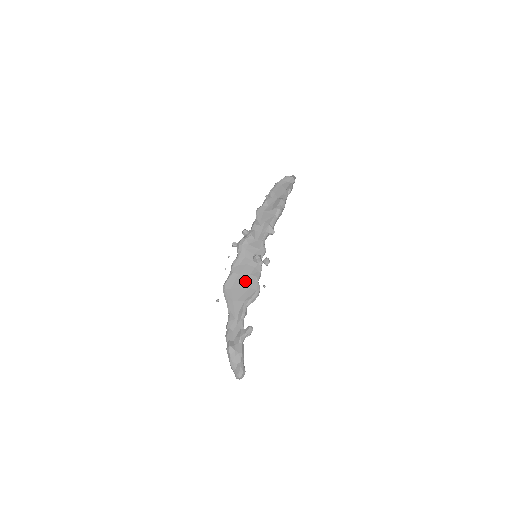
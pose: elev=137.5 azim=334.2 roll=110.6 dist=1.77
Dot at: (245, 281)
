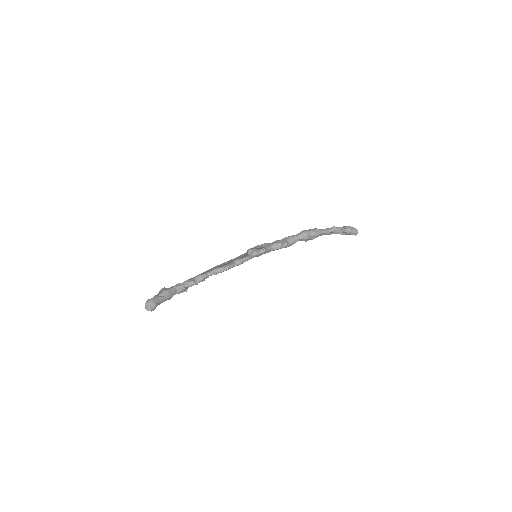
Dot at: occluded
